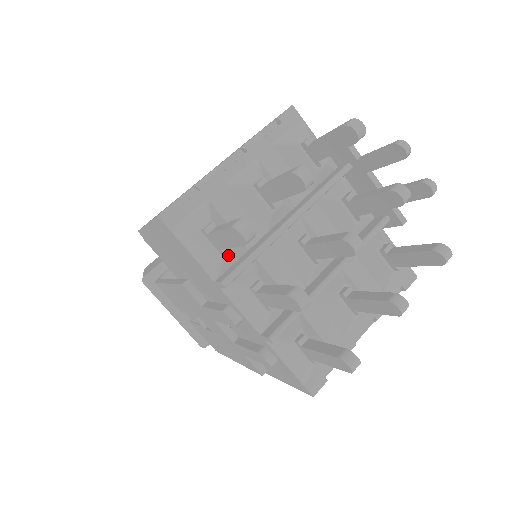
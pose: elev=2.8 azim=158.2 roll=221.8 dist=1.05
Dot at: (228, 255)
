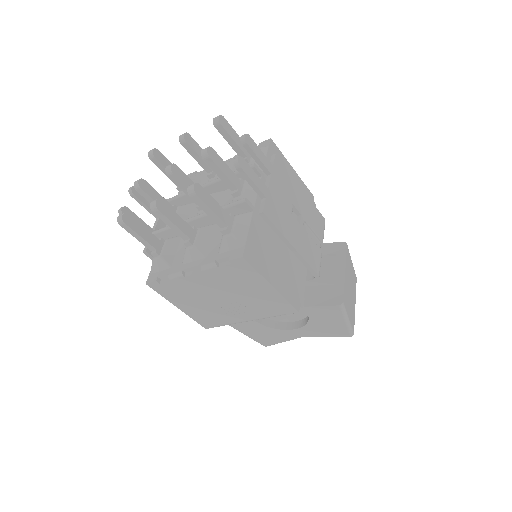
Dot at: occluded
